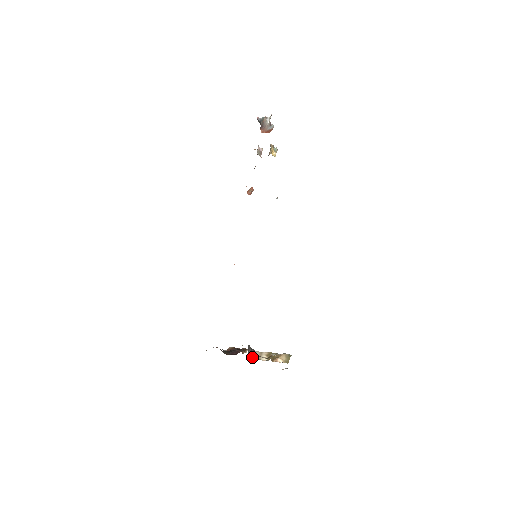
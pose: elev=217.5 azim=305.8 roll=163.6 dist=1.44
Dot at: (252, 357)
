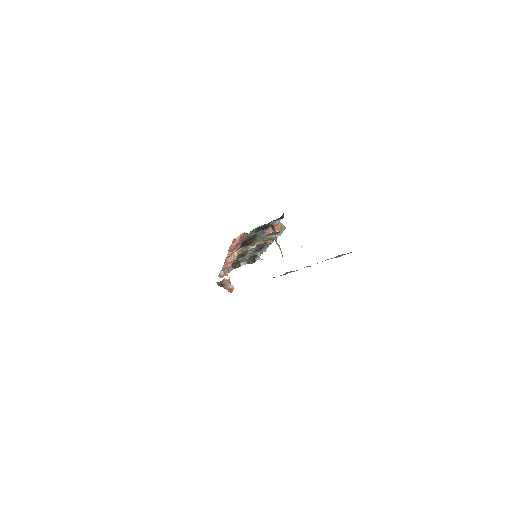
Dot at: occluded
